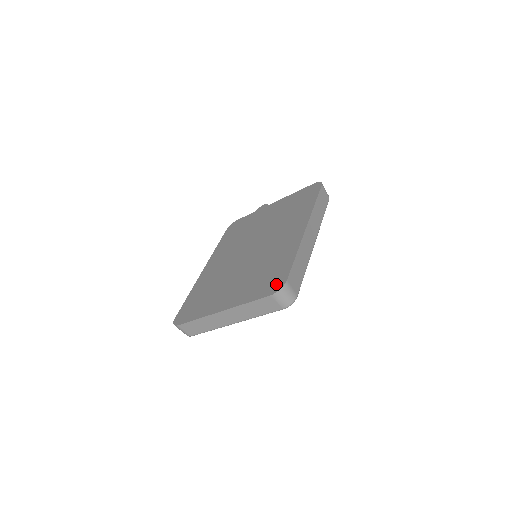
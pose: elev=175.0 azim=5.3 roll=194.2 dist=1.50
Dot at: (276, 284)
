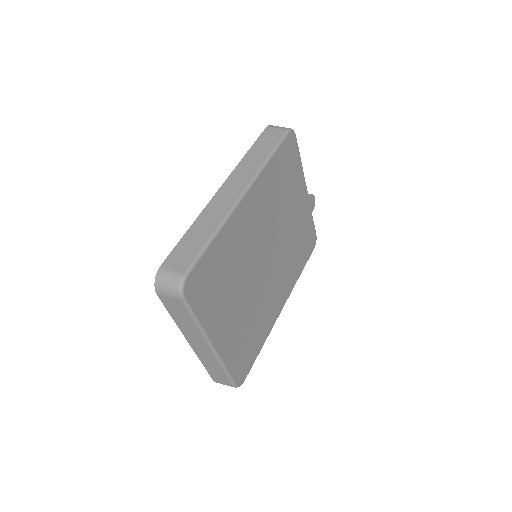
Dot at: occluded
